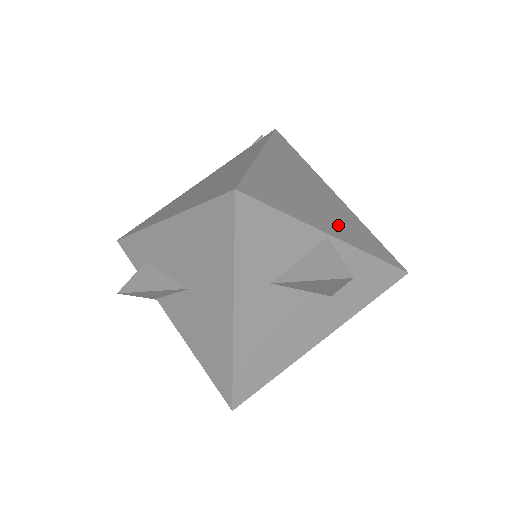
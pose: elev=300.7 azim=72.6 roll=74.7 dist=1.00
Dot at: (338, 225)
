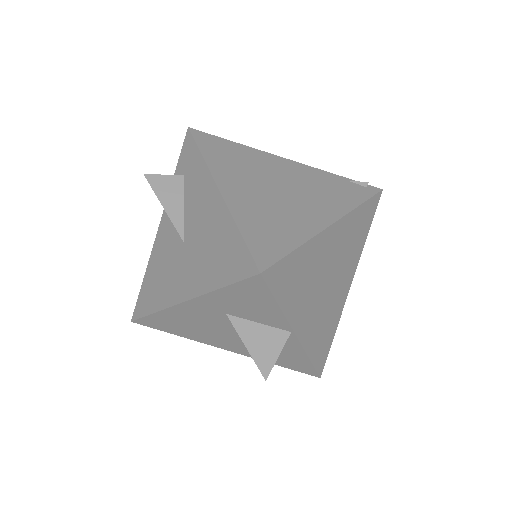
Dot at: (314, 322)
